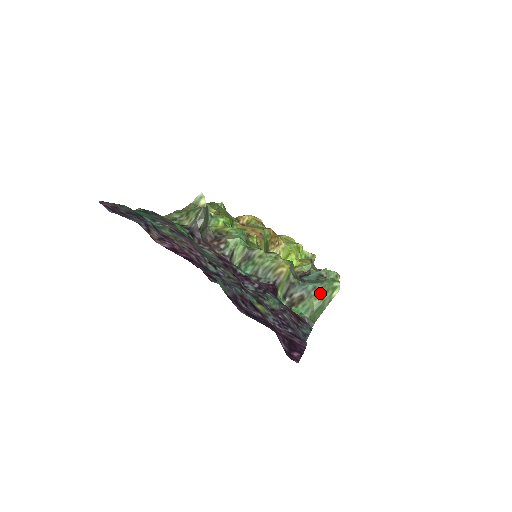
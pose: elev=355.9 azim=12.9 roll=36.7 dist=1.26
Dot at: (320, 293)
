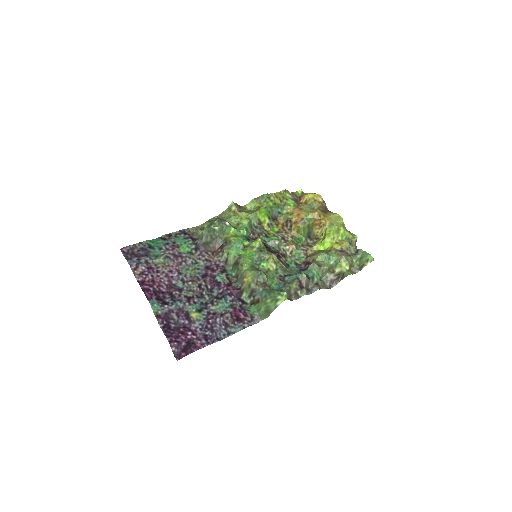
Dot at: (267, 301)
